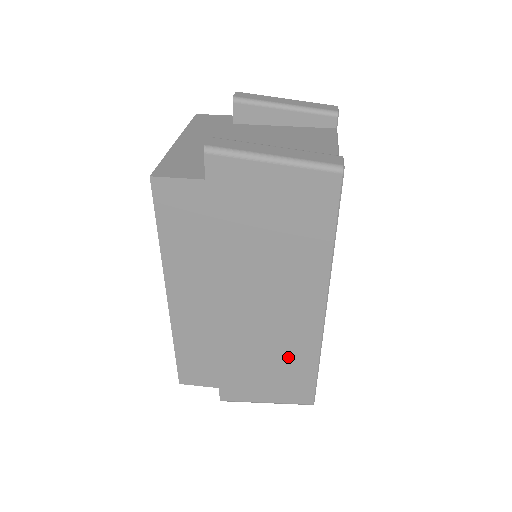
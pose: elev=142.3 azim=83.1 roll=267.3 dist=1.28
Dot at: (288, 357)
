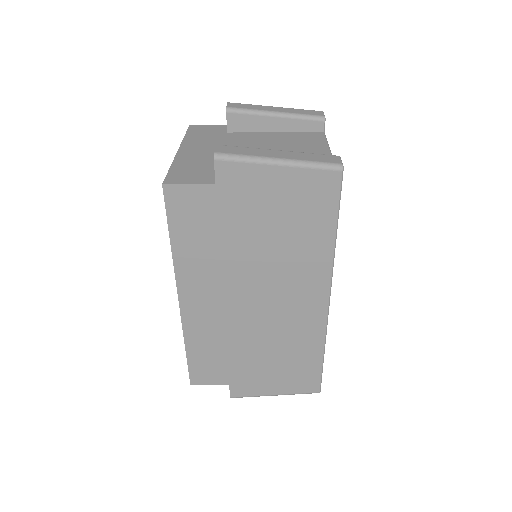
Dot at: (295, 348)
